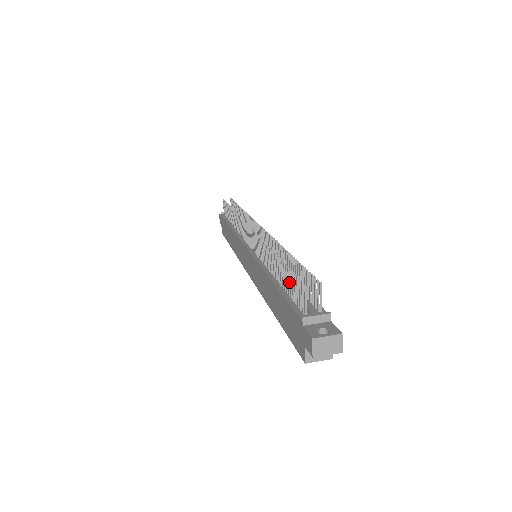
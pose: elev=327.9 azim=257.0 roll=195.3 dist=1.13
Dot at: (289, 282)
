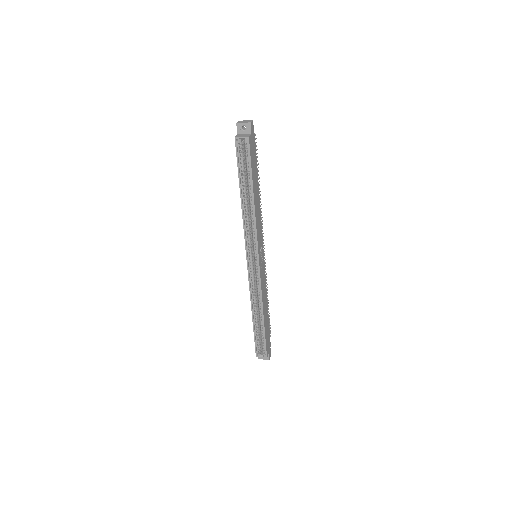
Dot at: occluded
